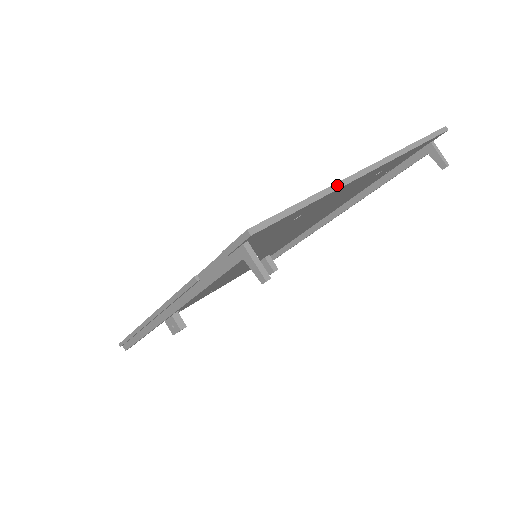
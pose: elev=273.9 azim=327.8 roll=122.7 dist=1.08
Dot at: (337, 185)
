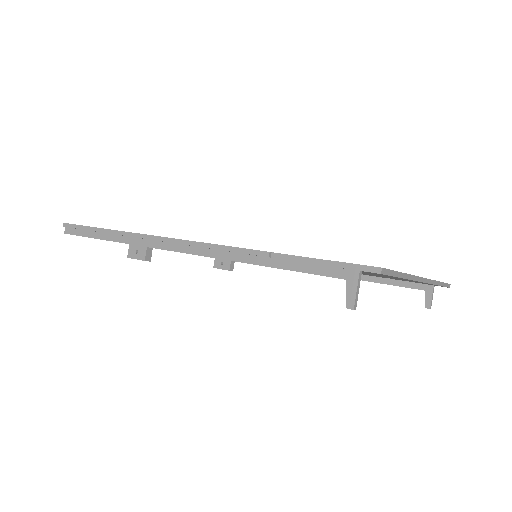
Dot at: (414, 277)
